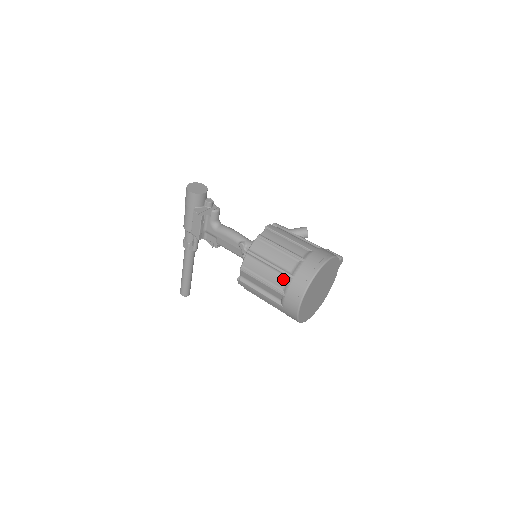
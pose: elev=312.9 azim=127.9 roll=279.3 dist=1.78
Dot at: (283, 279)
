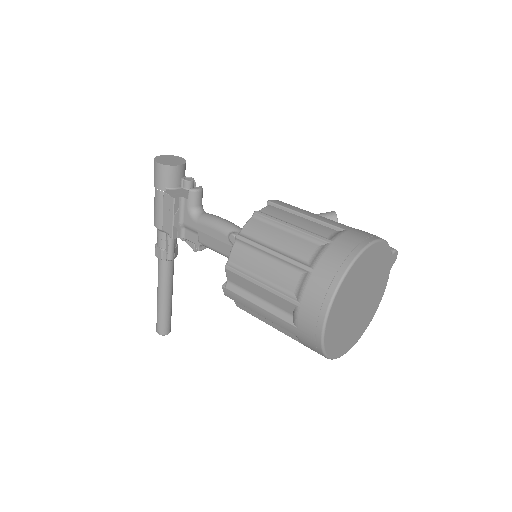
Dot at: (295, 276)
